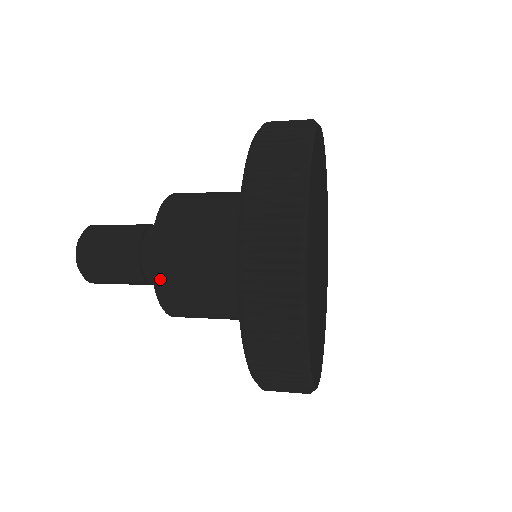
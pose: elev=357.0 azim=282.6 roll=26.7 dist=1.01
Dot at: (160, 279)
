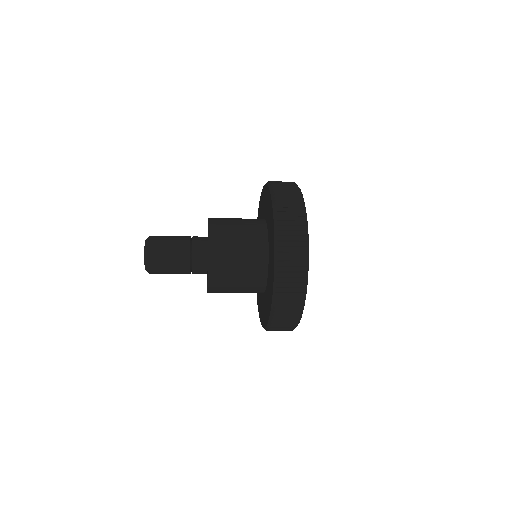
Dot at: (213, 253)
